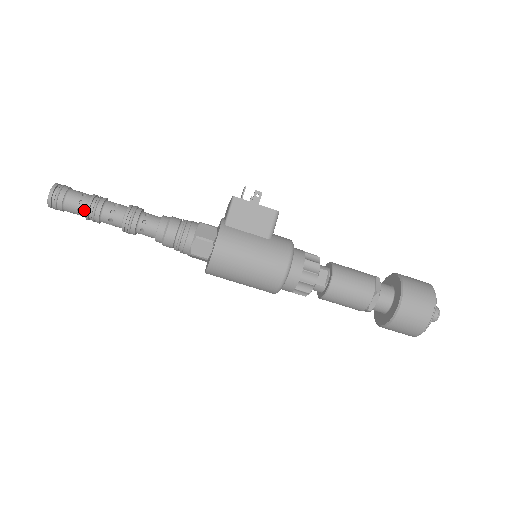
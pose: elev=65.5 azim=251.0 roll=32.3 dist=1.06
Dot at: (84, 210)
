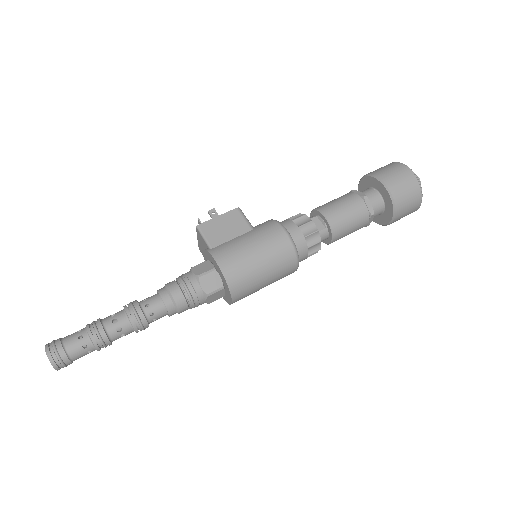
Dot at: (89, 342)
